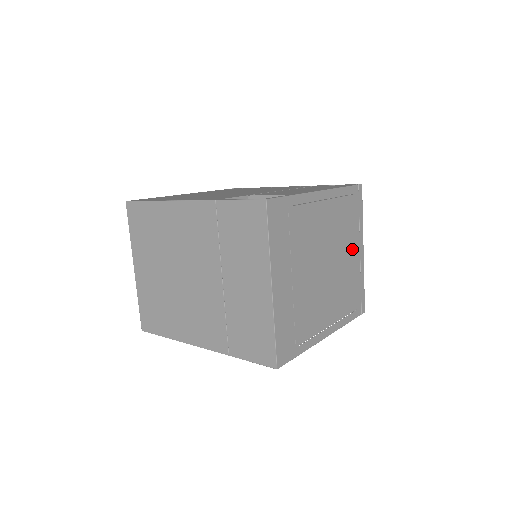
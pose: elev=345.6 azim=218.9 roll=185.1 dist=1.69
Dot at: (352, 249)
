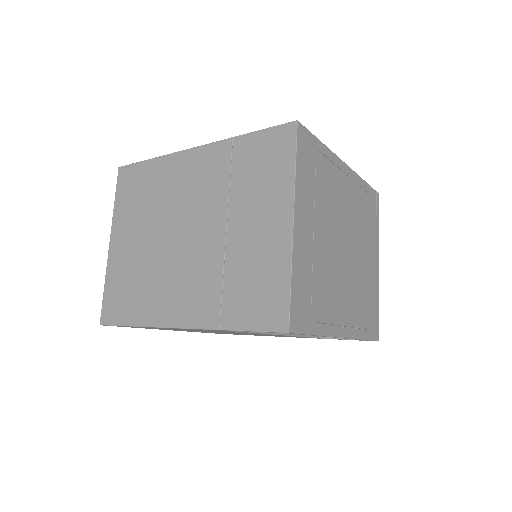
Dot at: (369, 254)
